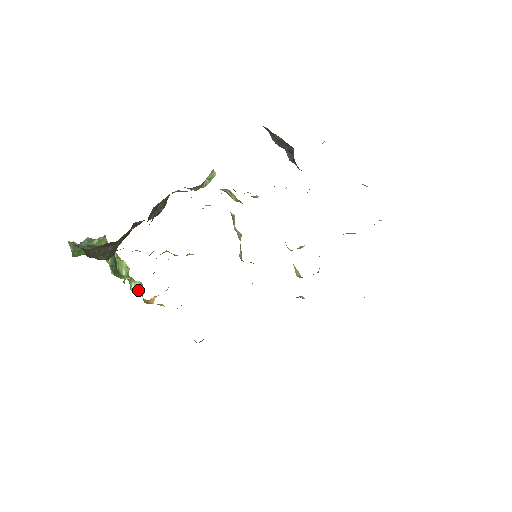
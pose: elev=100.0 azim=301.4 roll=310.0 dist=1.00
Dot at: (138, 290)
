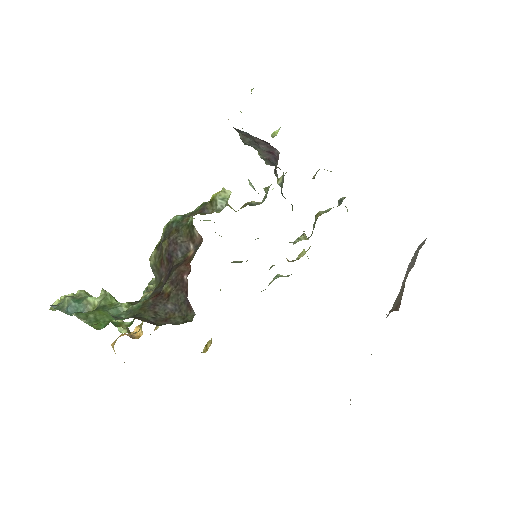
Dot at: (125, 329)
